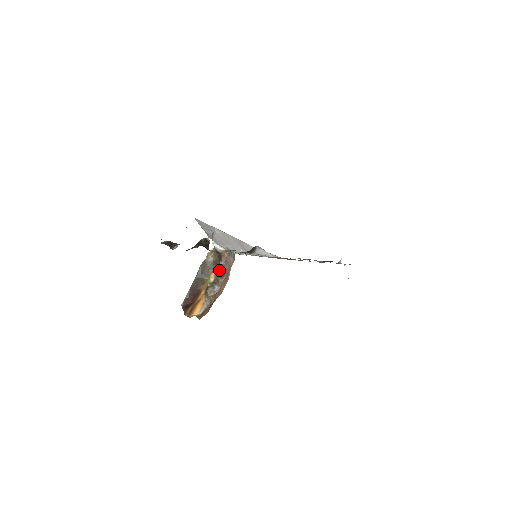
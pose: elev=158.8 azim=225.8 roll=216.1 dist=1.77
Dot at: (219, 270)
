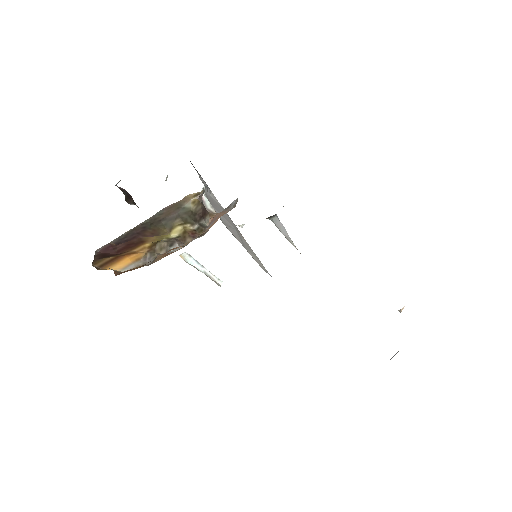
Dot at: (194, 227)
